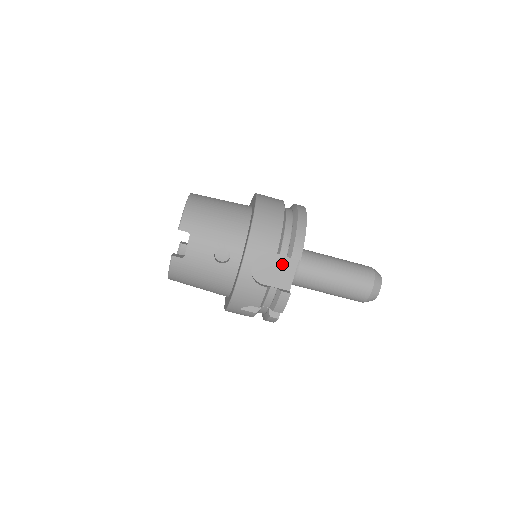
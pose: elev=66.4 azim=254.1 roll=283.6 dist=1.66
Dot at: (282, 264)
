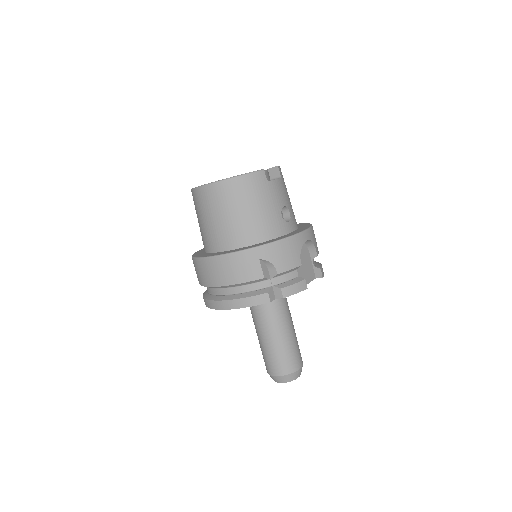
Dot at: (308, 267)
